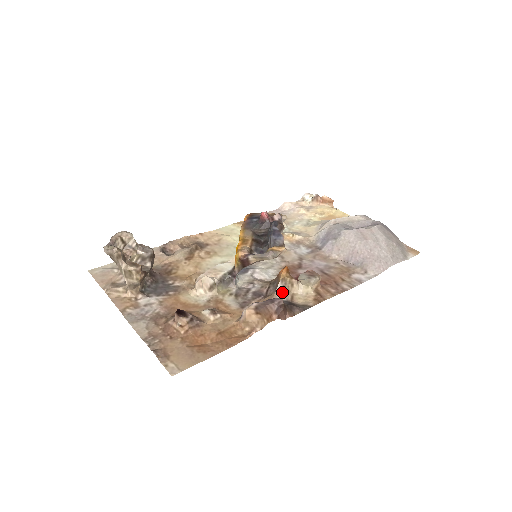
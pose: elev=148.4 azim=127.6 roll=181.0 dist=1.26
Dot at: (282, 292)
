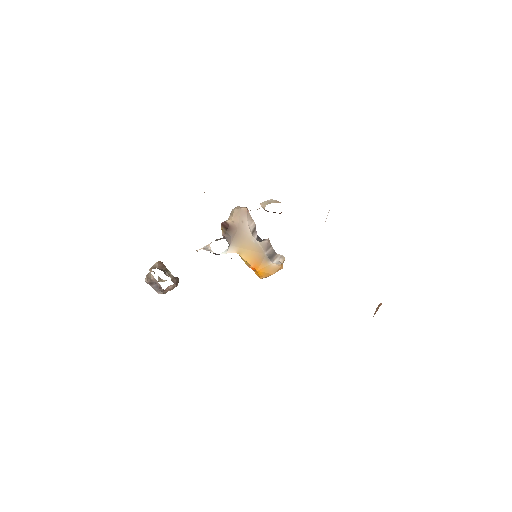
Dot at: occluded
